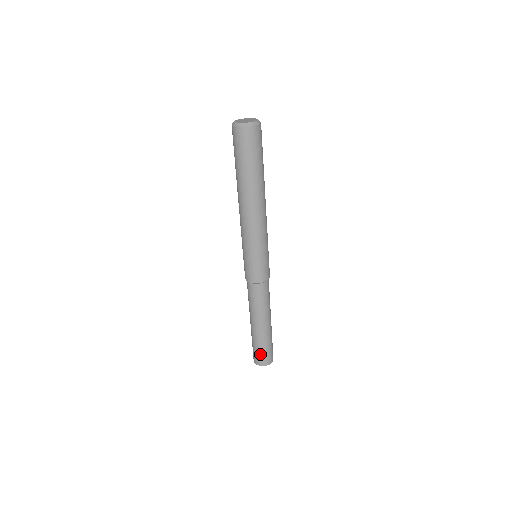
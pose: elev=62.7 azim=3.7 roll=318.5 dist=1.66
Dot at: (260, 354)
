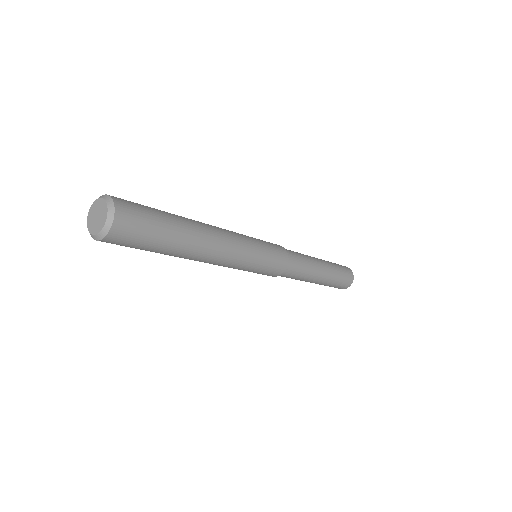
Dot at: occluded
